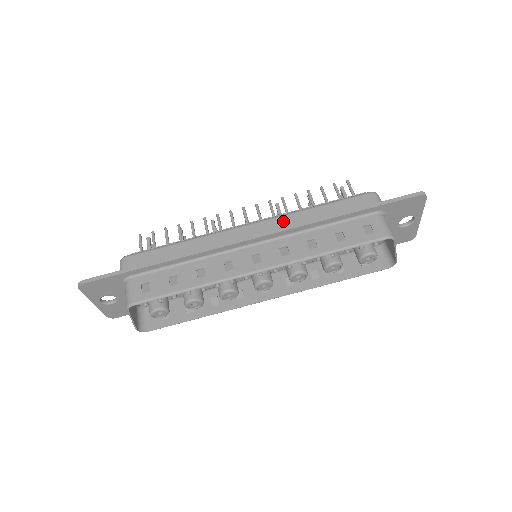
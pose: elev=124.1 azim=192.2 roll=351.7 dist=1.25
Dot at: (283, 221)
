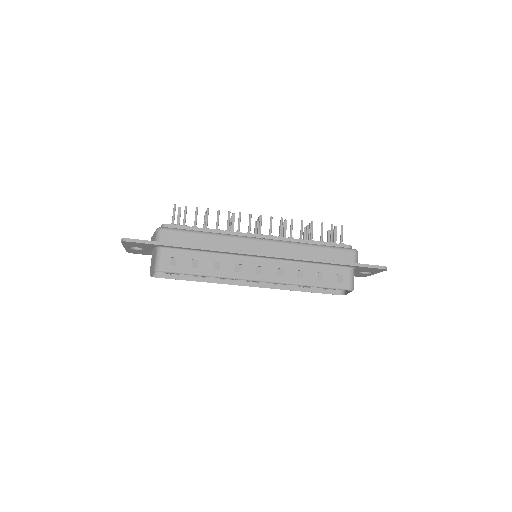
Dot at: (287, 248)
